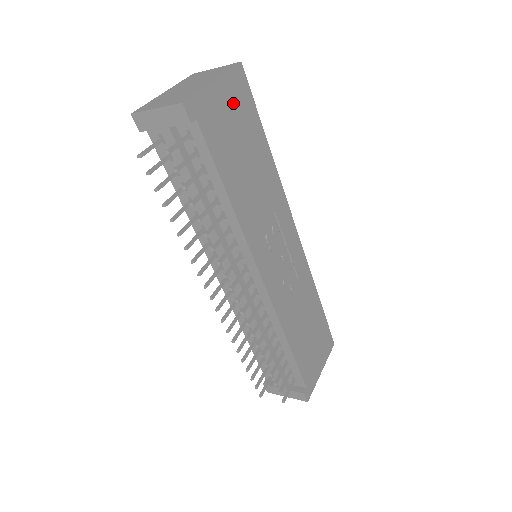
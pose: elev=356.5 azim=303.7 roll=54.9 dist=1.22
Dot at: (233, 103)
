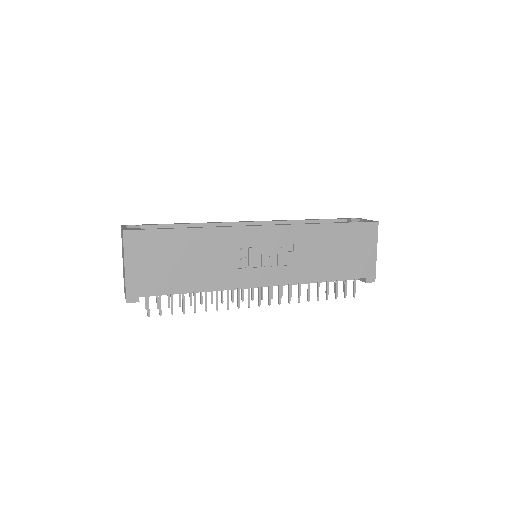
Dot at: (144, 255)
